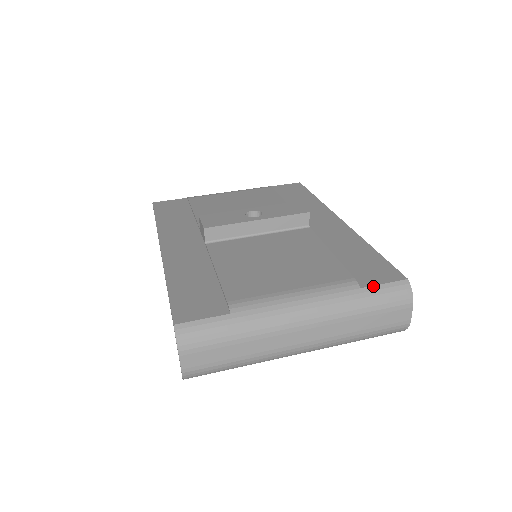
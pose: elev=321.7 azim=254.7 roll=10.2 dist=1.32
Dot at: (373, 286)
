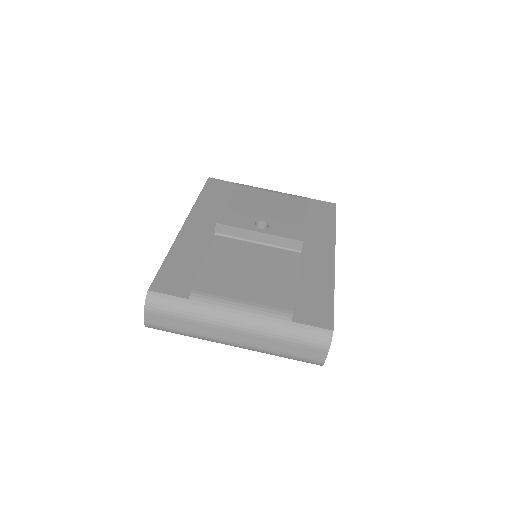
Dot at: (302, 324)
